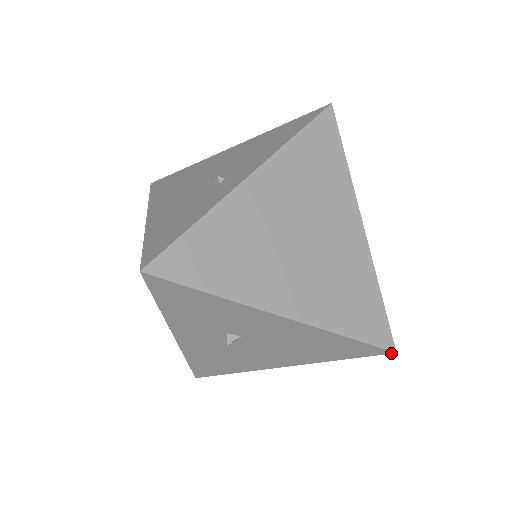
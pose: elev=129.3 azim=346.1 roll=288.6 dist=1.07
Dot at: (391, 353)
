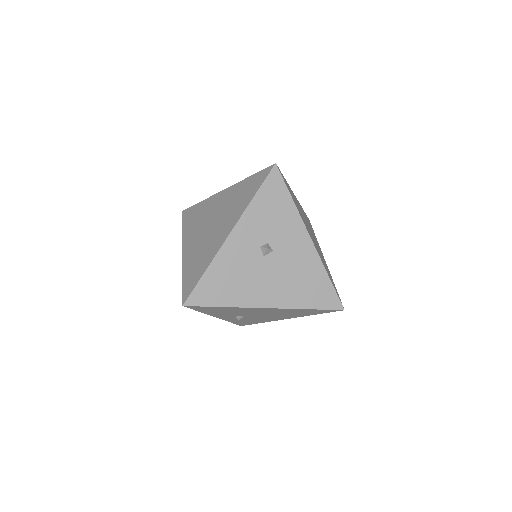
Dot at: (342, 310)
